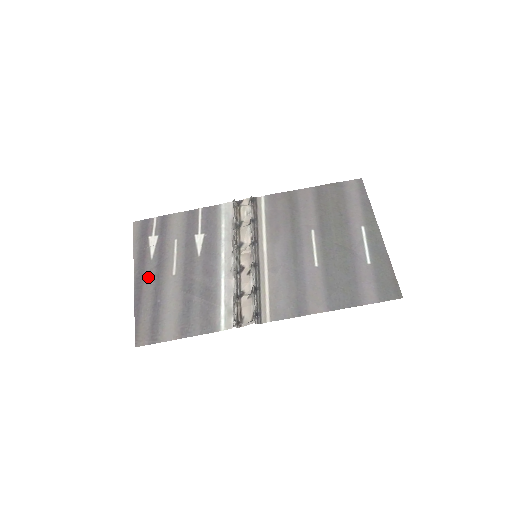
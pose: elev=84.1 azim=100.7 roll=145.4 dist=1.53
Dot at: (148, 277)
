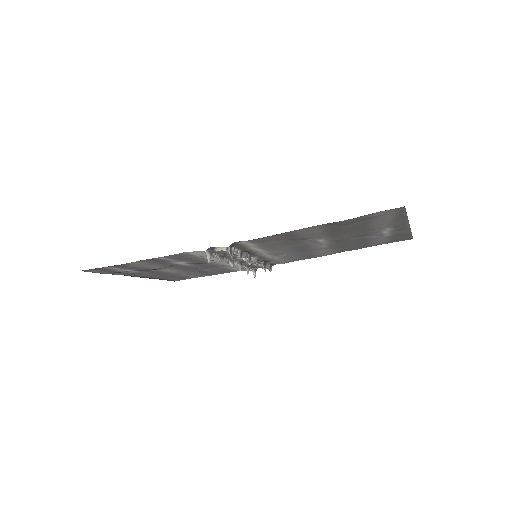
Dot at: (148, 275)
